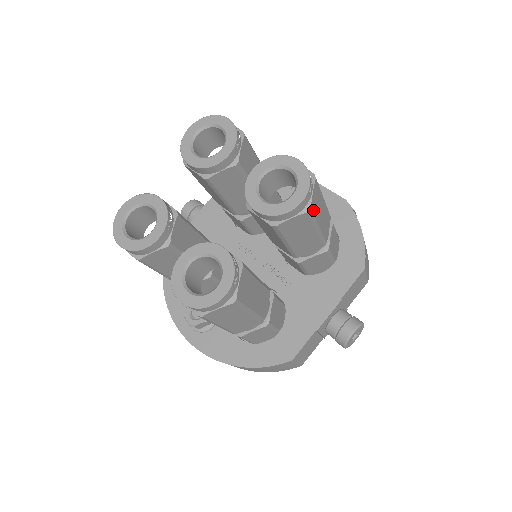
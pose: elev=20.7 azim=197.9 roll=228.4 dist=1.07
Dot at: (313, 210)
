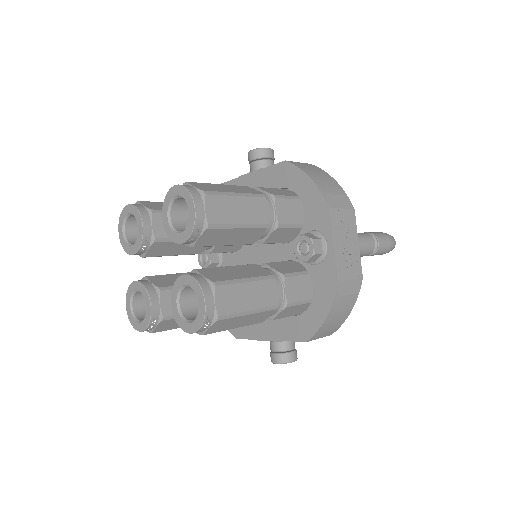
Dot at: (212, 332)
